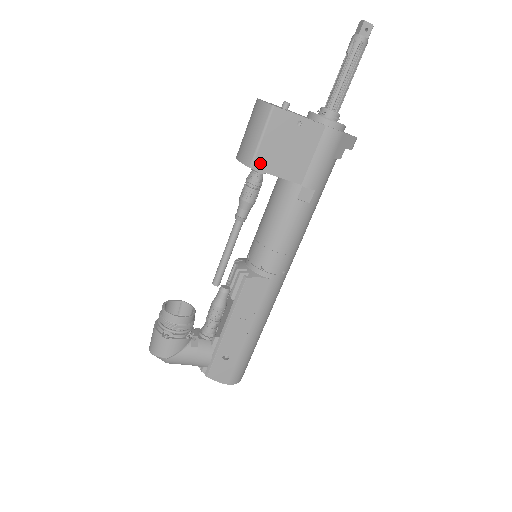
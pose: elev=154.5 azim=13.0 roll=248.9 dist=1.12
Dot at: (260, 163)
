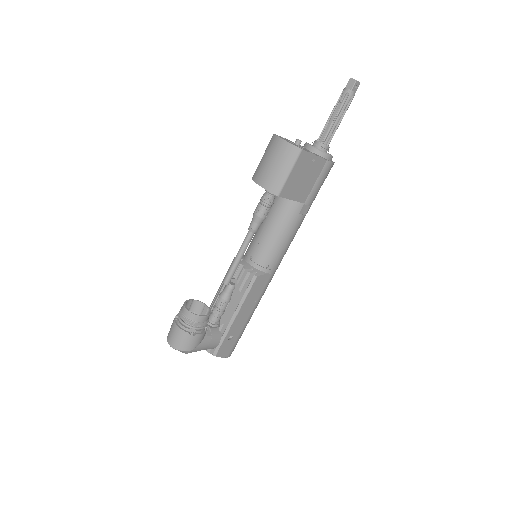
Dot at: (285, 192)
